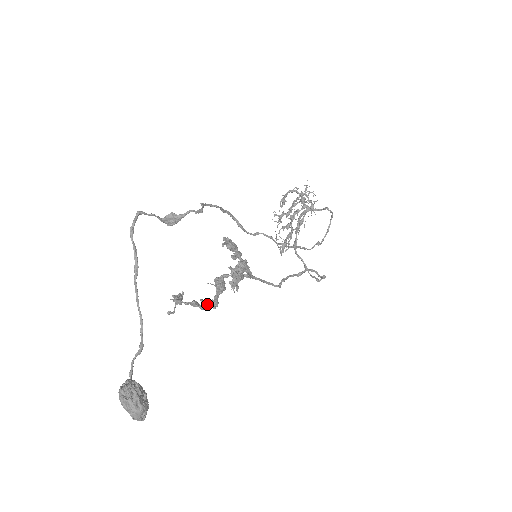
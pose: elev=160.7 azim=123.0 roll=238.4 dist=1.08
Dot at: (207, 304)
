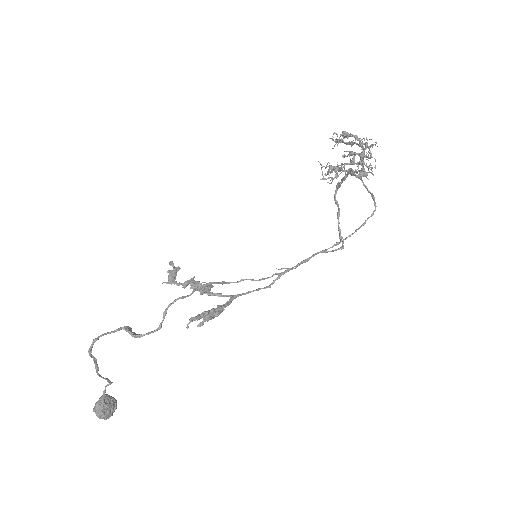
Dot at: (198, 285)
